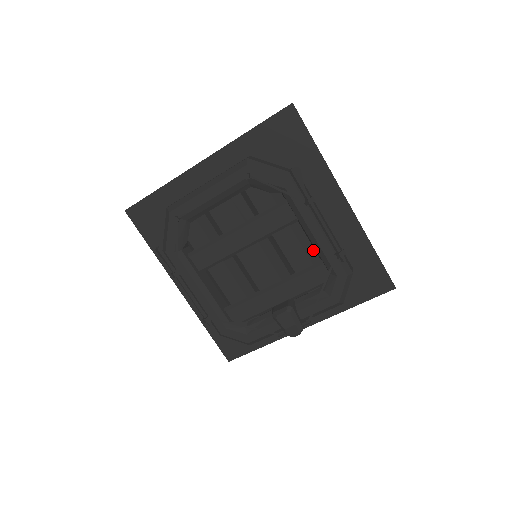
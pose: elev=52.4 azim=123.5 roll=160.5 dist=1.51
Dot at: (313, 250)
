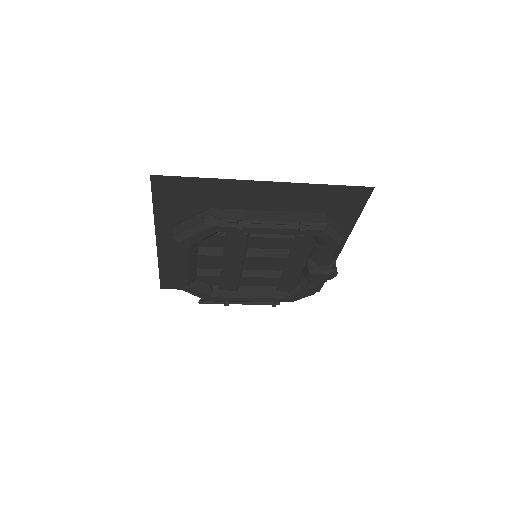
Dot at: occluded
